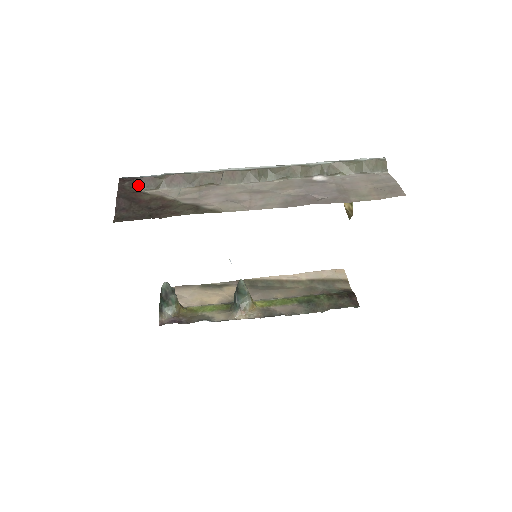
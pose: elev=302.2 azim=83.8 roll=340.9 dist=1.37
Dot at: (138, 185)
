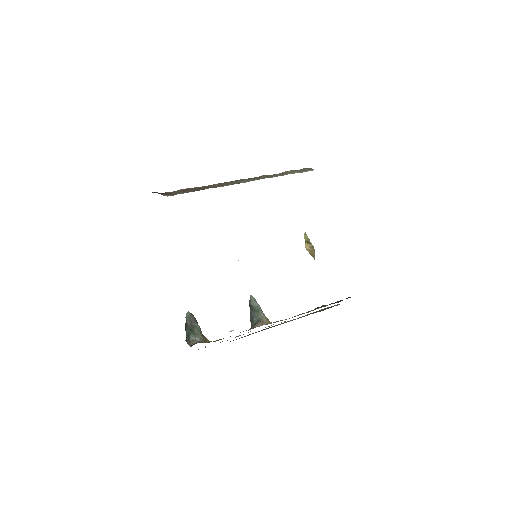
Dot at: (163, 195)
